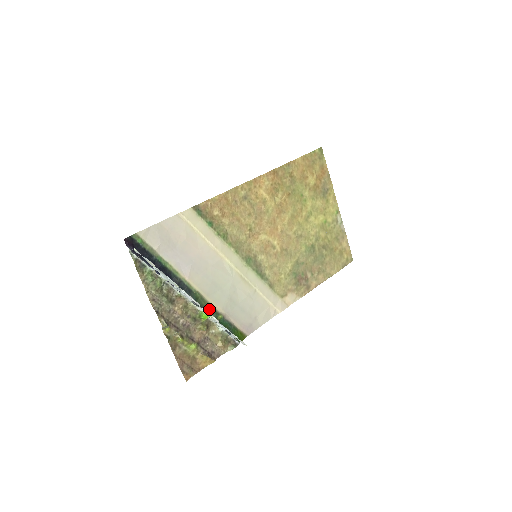
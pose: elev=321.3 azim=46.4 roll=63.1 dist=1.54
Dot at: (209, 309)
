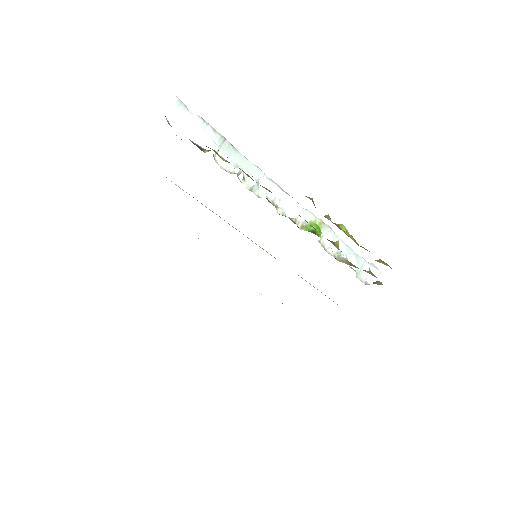
Dot at: occluded
